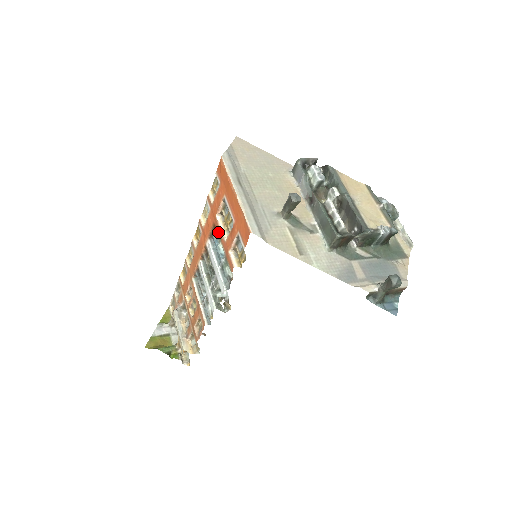
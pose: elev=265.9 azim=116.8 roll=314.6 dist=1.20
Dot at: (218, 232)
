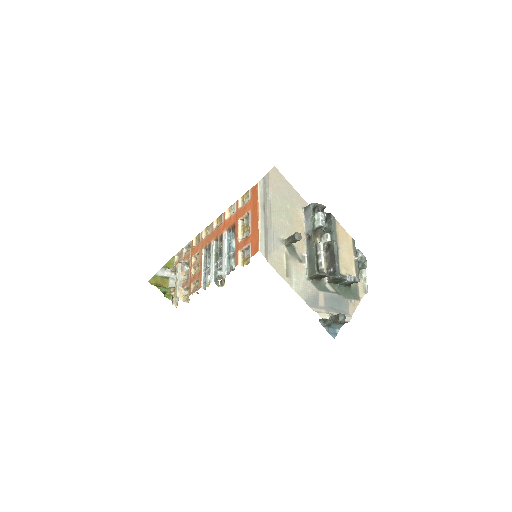
Dot at: (236, 232)
